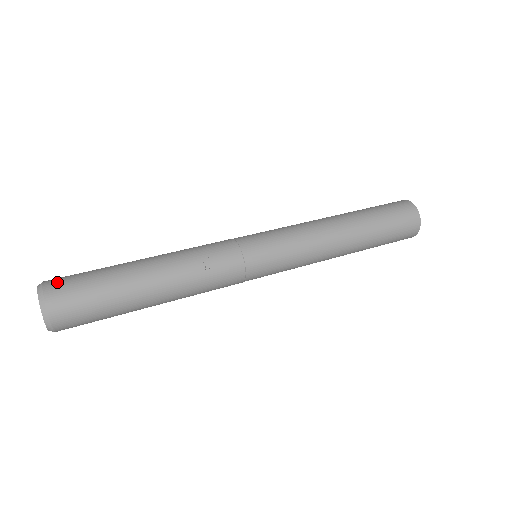
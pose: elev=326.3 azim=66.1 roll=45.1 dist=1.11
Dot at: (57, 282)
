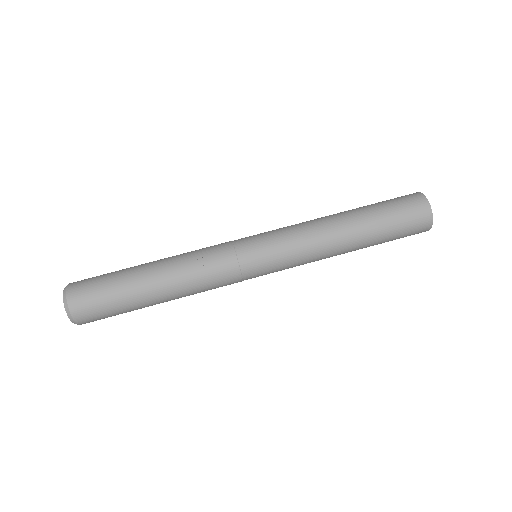
Dot at: (79, 282)
